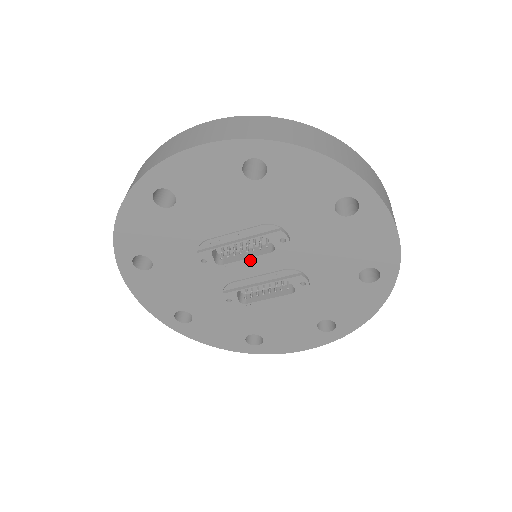
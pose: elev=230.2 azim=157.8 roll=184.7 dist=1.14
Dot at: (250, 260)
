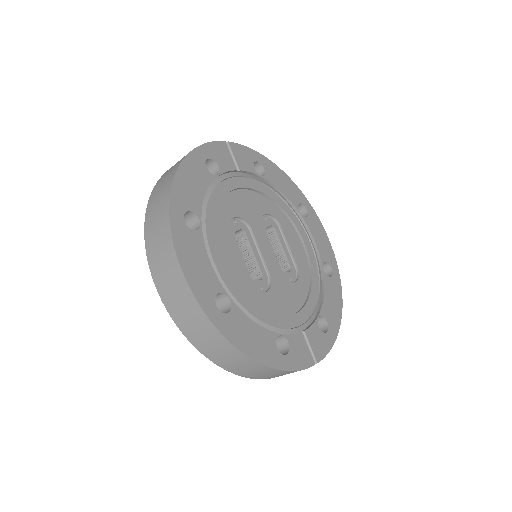
Dot at: occluded
